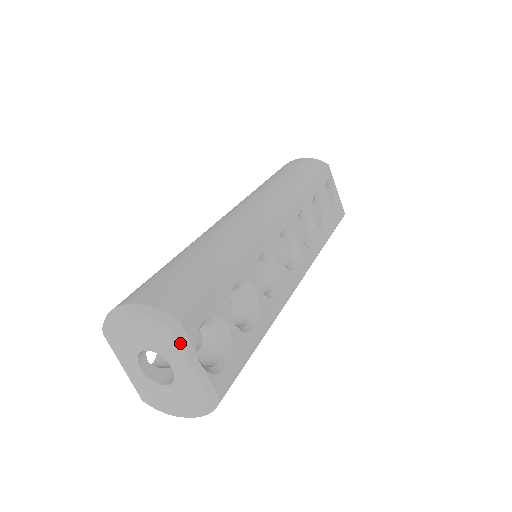
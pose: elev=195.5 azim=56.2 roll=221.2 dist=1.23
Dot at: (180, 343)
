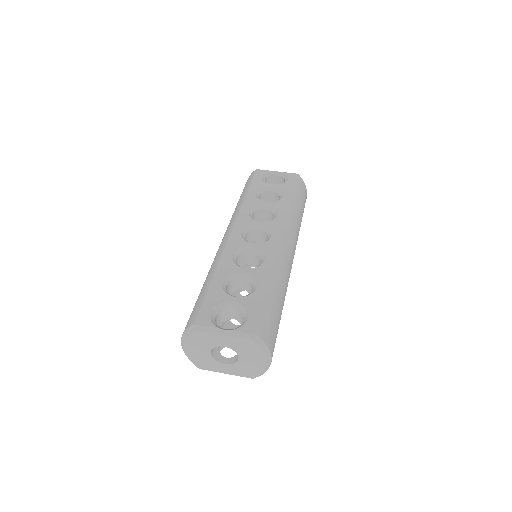
Dot at: (205, 332)
